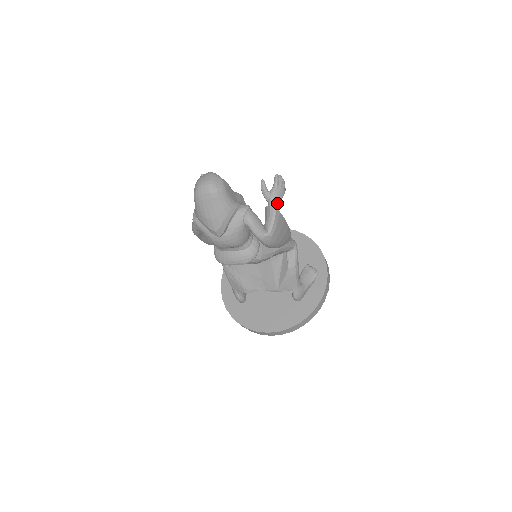
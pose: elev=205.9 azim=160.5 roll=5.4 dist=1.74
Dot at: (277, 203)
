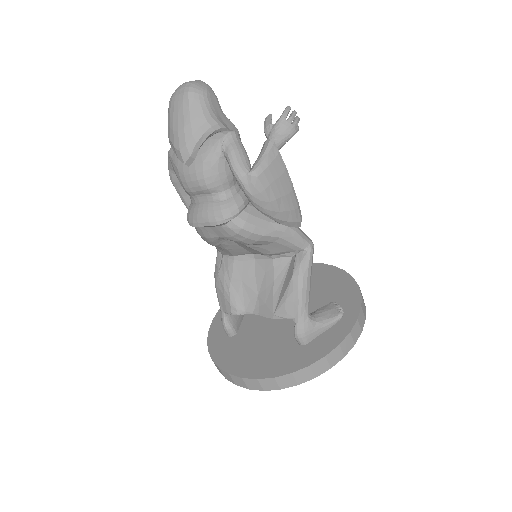
Dot at: (278, 139)
